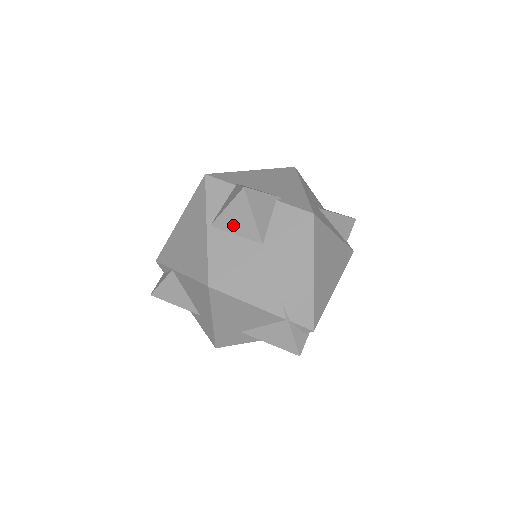
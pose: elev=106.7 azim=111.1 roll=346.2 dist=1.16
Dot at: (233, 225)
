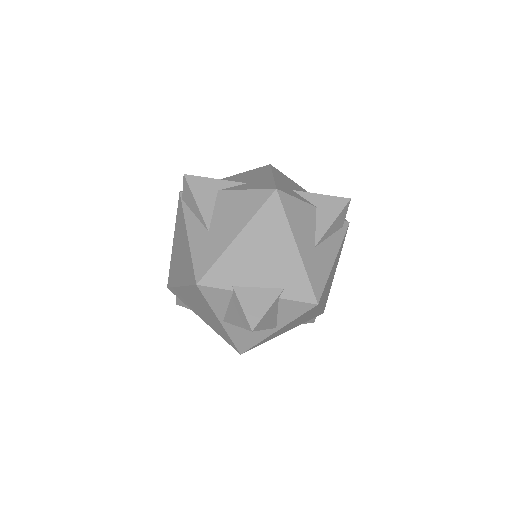
Dot at: occluded
